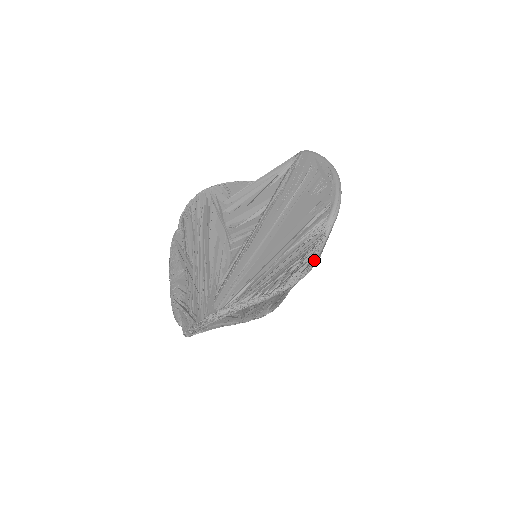
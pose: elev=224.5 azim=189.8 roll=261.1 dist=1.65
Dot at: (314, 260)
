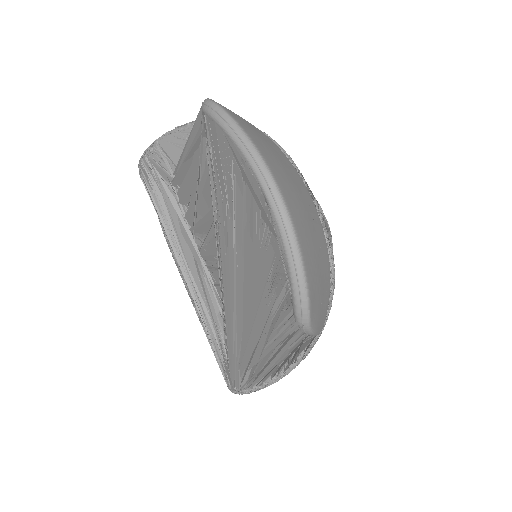
Dot at: occluded
